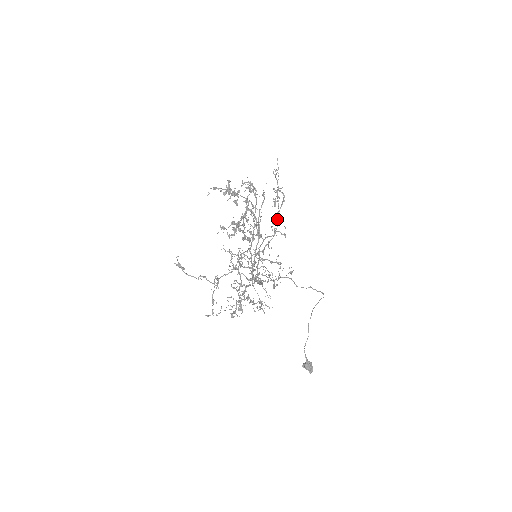
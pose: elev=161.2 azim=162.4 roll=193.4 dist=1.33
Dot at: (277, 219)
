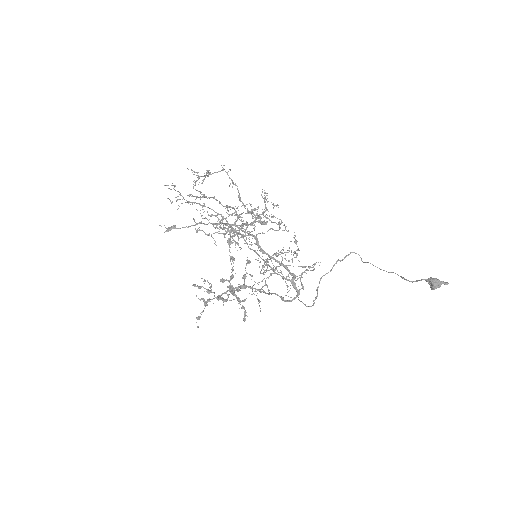
Dot at: occluded
